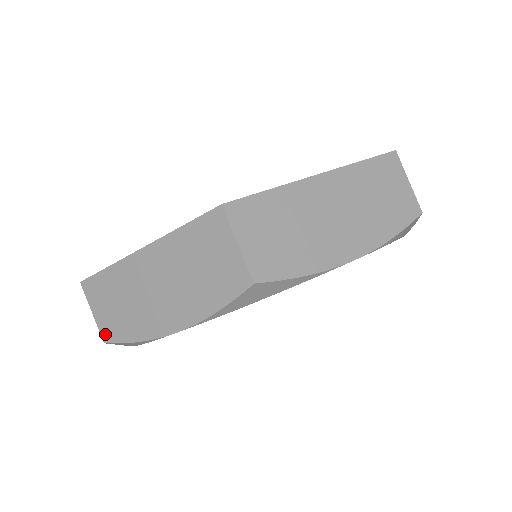
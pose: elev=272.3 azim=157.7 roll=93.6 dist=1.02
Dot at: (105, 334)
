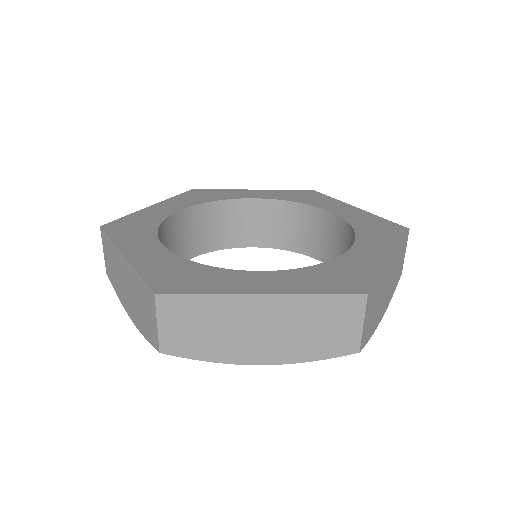
Dot at: (107, 270)
